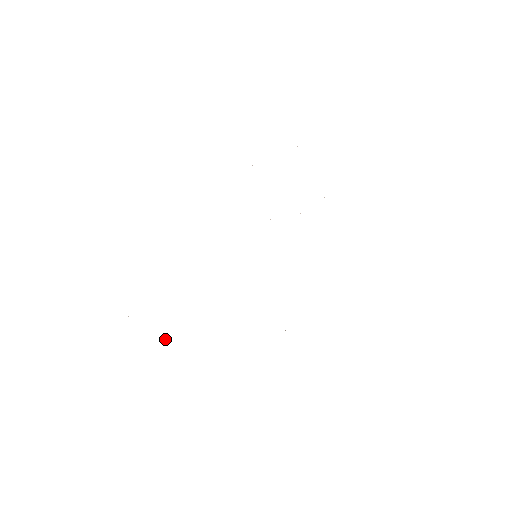
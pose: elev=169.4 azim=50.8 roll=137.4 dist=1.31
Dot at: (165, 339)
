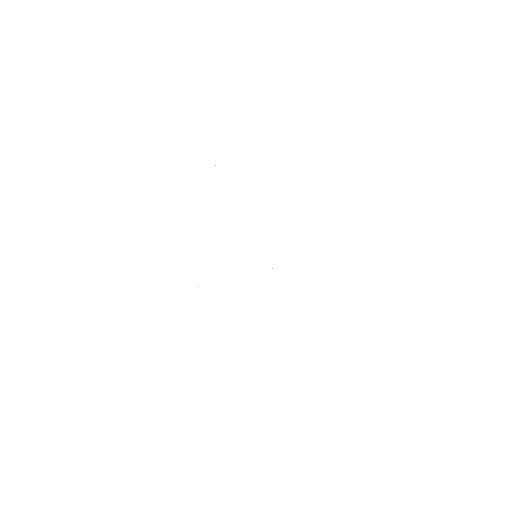
Dot at: occluded
